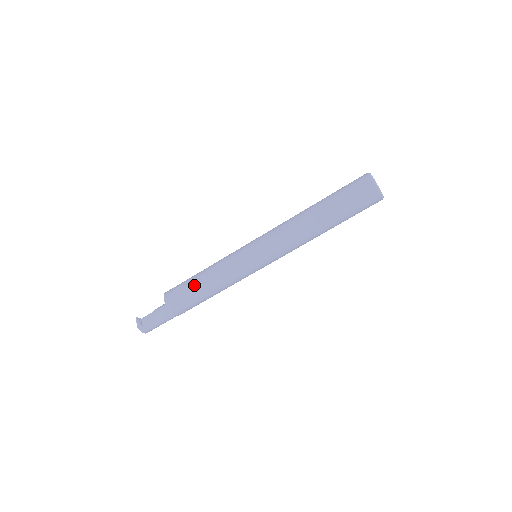
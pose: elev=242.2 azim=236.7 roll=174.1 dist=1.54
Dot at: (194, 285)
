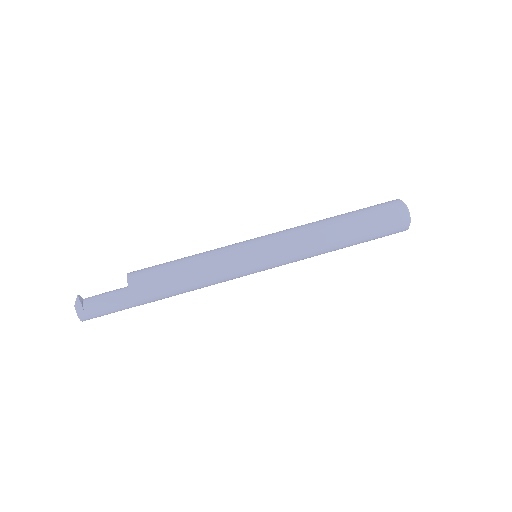
Dot at: (173, 266)
